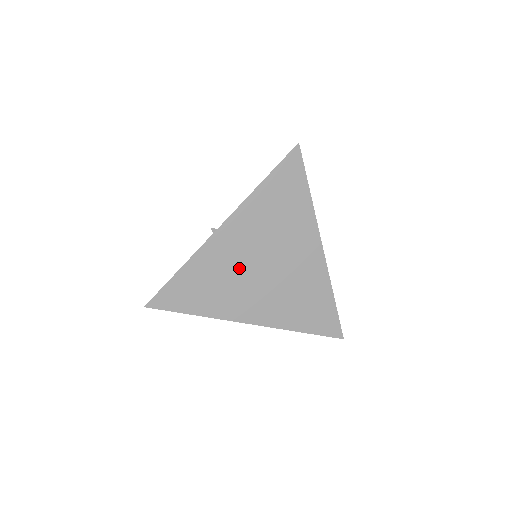
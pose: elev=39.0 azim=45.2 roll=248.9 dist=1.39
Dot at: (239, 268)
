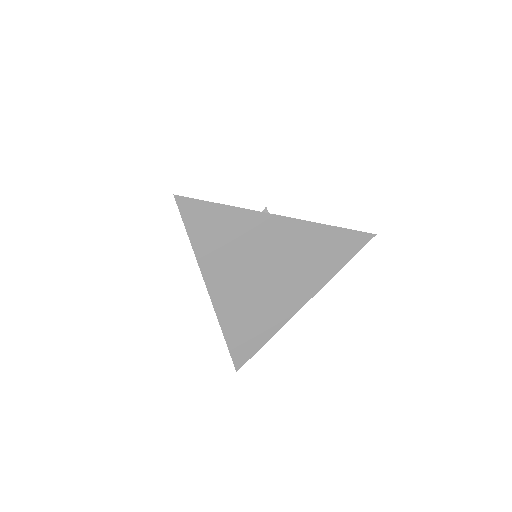
Dot at: (254, 253)
